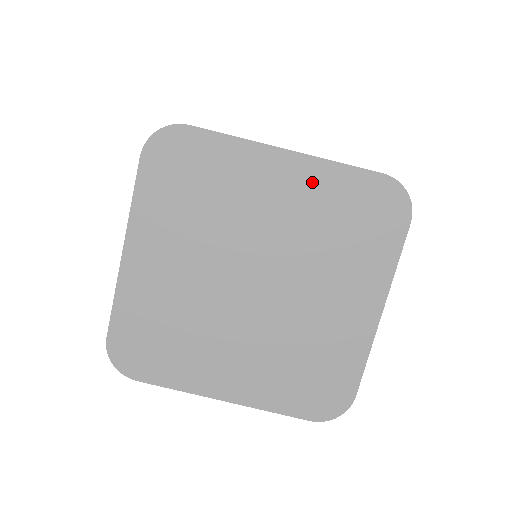
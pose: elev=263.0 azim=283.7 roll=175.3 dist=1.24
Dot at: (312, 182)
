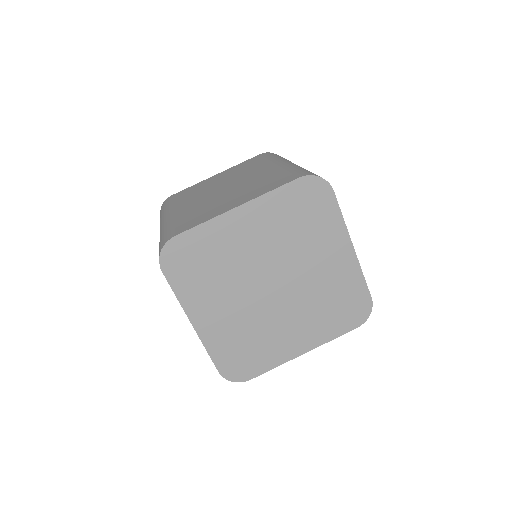
Dot at: (264, 212)
